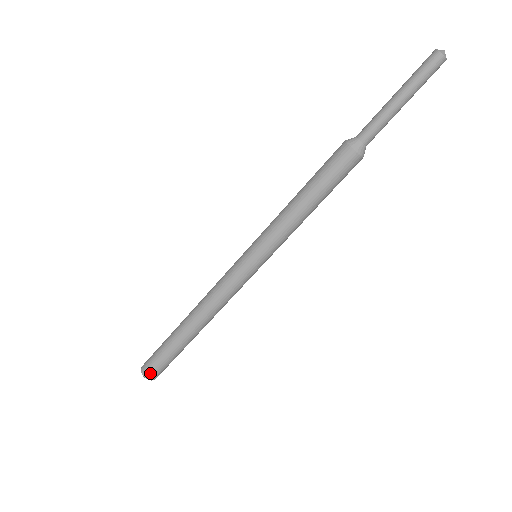
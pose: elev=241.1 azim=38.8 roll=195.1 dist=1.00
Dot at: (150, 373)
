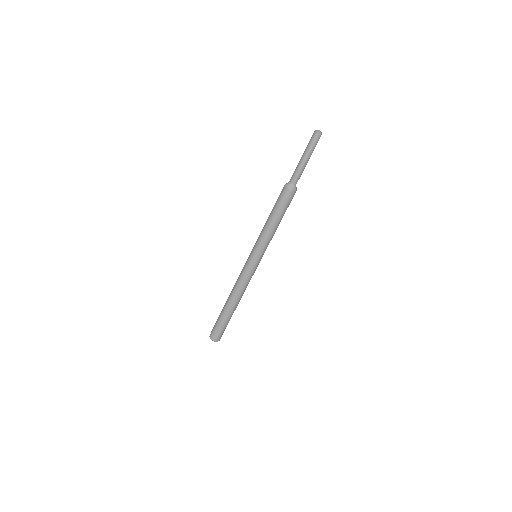
Dot at: (220, 338)
